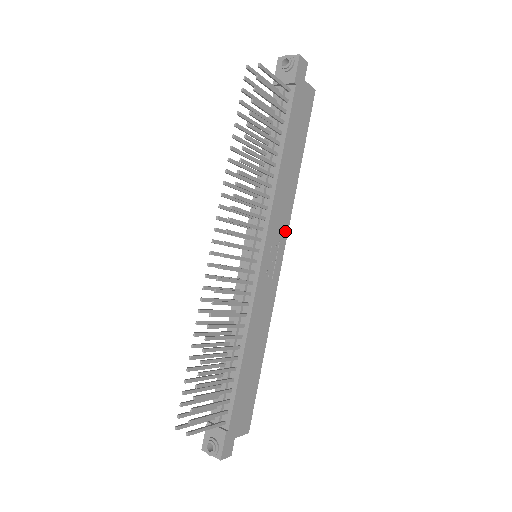
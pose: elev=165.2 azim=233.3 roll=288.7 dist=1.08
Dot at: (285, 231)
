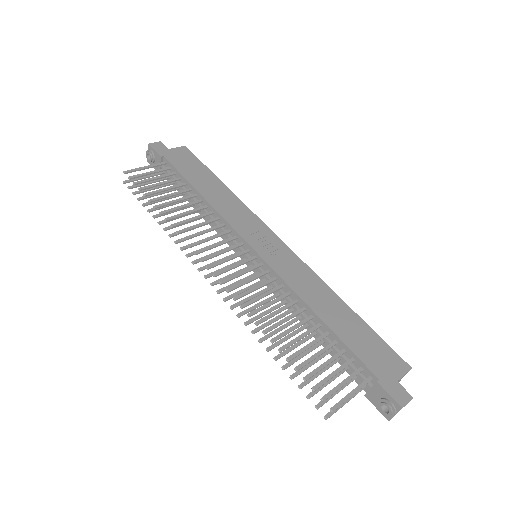
Dot at: (258, 222)
